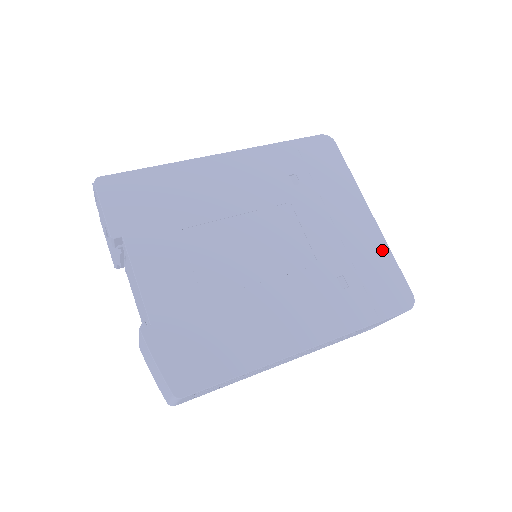
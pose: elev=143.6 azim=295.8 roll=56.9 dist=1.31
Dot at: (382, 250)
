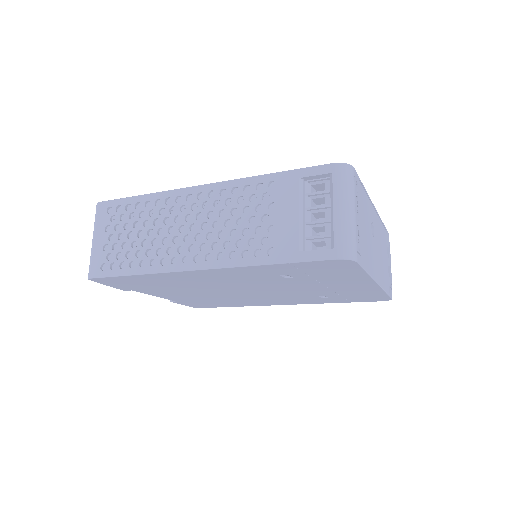
Dot at: occluded
